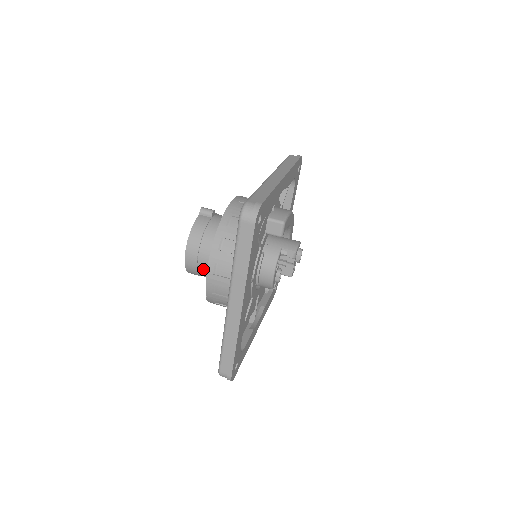
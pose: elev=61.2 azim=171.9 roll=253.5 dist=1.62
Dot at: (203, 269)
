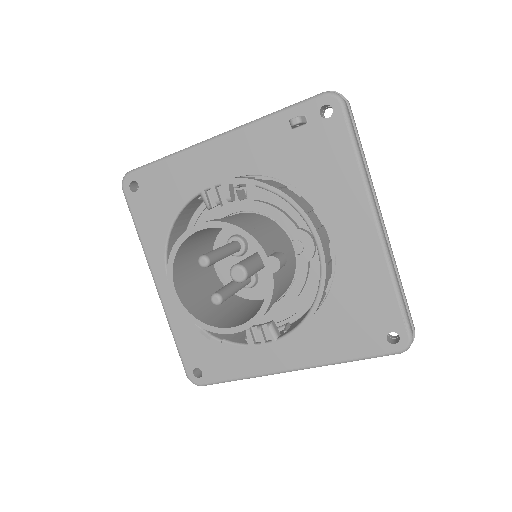
Dot at: occluded
